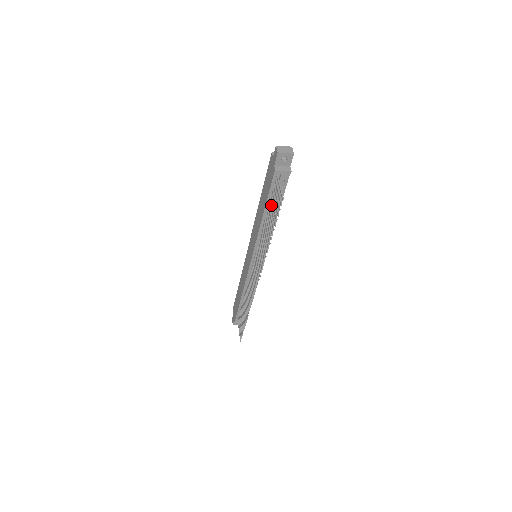
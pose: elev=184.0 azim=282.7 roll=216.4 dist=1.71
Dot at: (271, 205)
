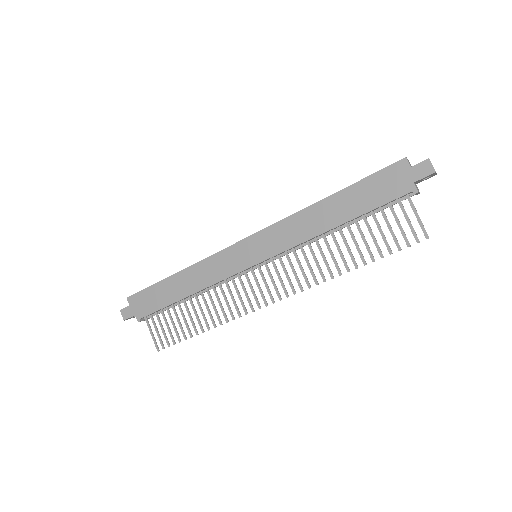
Dot at: occluded
